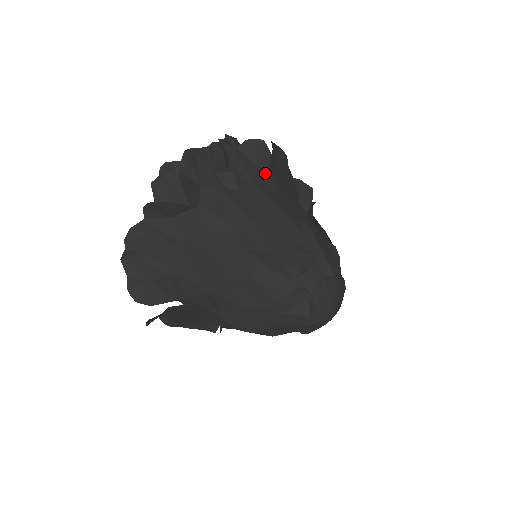
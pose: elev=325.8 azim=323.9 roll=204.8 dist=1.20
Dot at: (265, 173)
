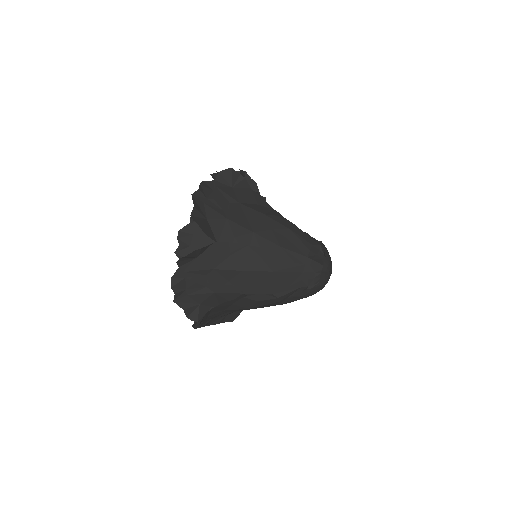
Dot at: occluded
